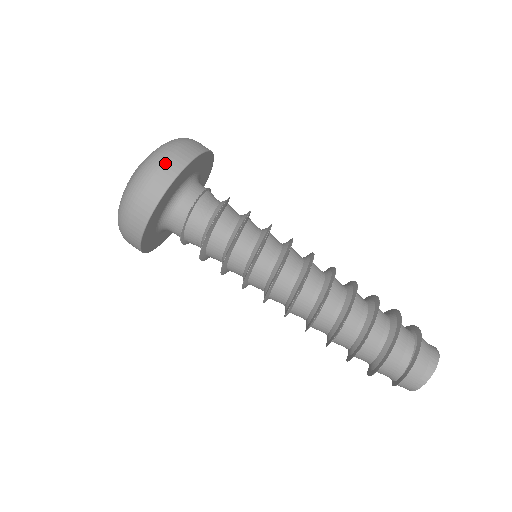
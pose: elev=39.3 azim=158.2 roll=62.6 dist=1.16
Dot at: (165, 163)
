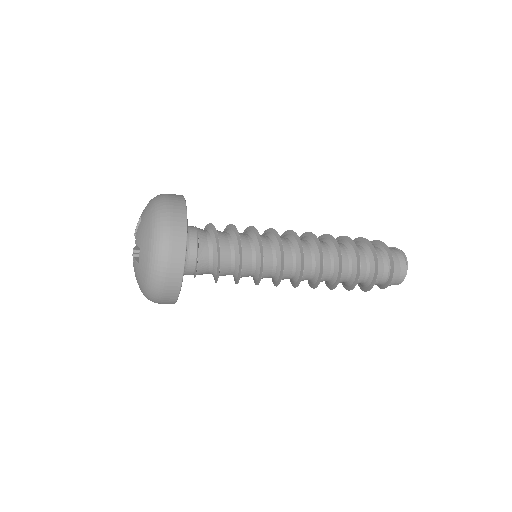
Dot at: (165, 288)
